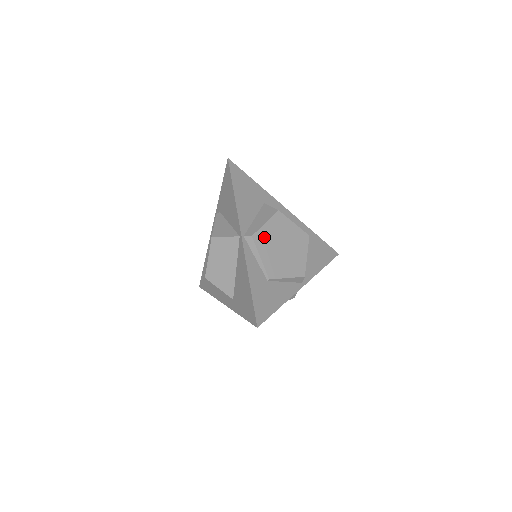
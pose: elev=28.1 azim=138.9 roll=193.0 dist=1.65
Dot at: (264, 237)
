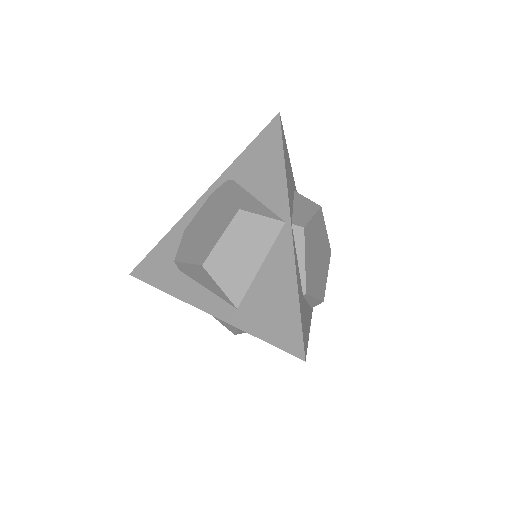
Dot at: (310, 234)
